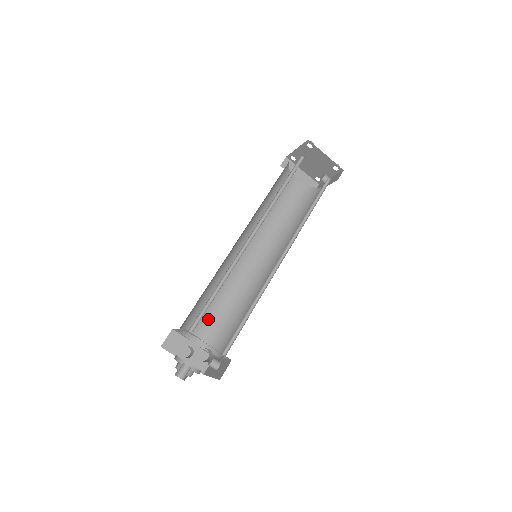
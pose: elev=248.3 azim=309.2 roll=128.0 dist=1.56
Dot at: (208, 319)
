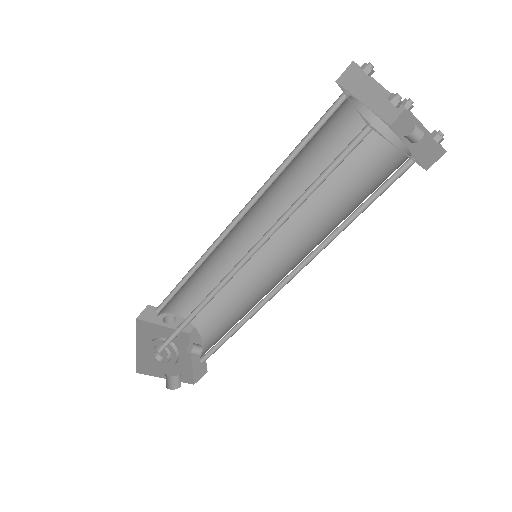
Dot at: (192, 294)
